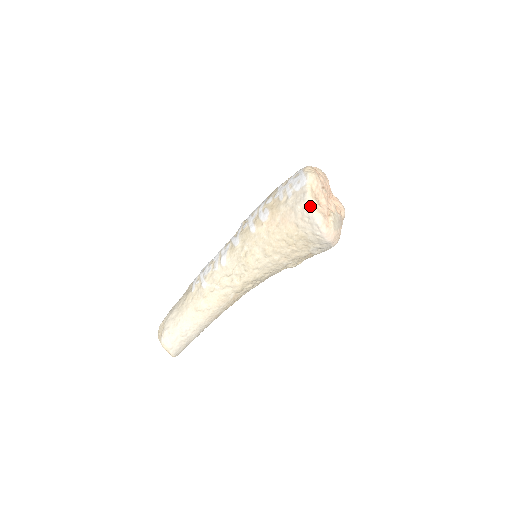
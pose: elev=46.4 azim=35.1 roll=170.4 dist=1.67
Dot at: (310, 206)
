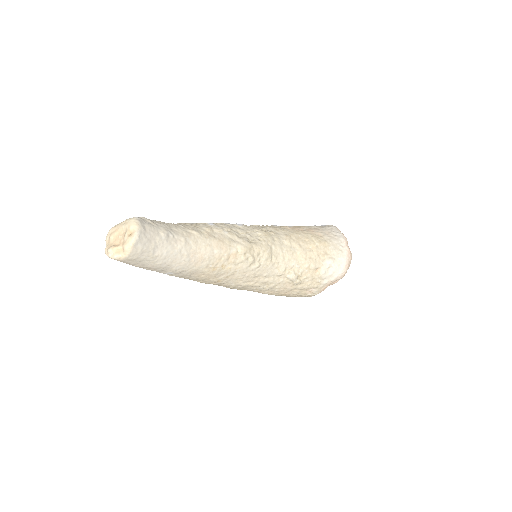
Dot at: (338, 229)
